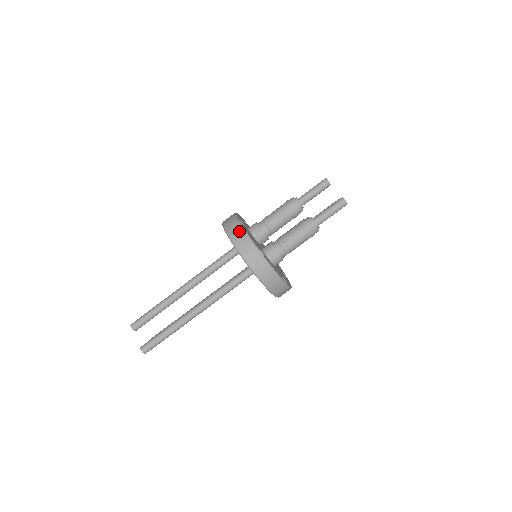
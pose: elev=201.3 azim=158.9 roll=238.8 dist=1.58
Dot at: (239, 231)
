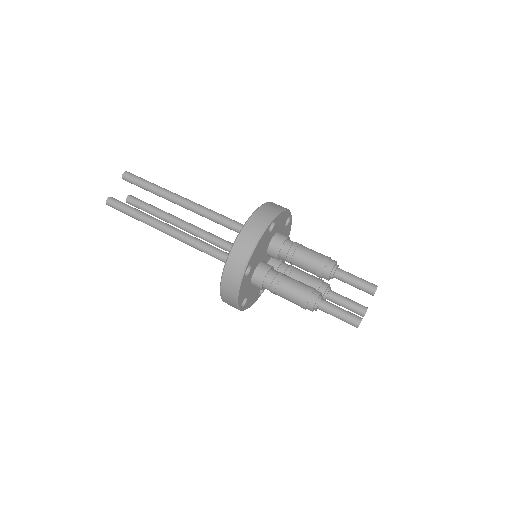
Dot at: (255, 234)
